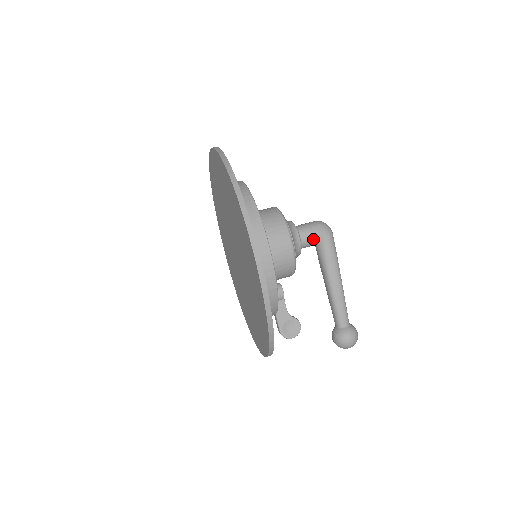
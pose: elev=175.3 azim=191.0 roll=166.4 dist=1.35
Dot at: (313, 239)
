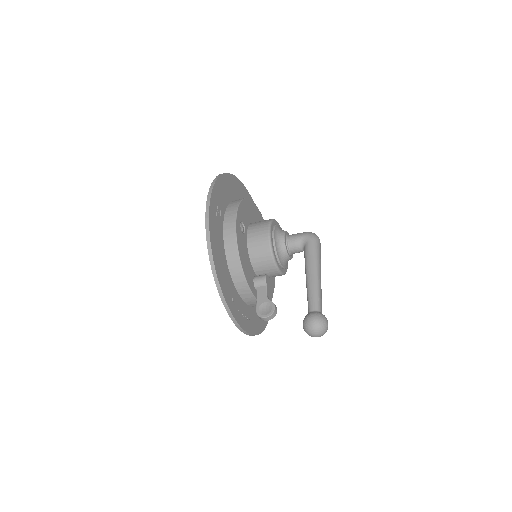
Dot at: (298, 240)
